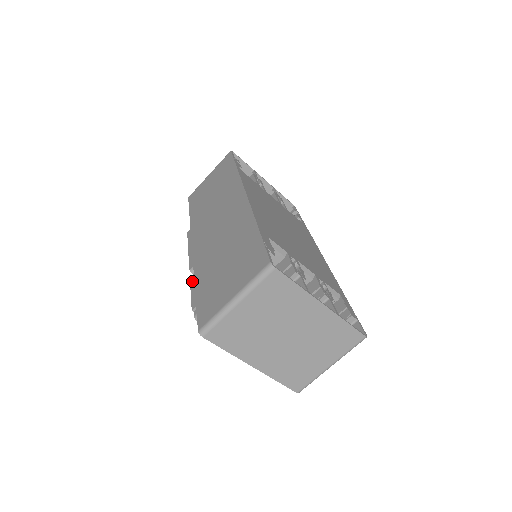
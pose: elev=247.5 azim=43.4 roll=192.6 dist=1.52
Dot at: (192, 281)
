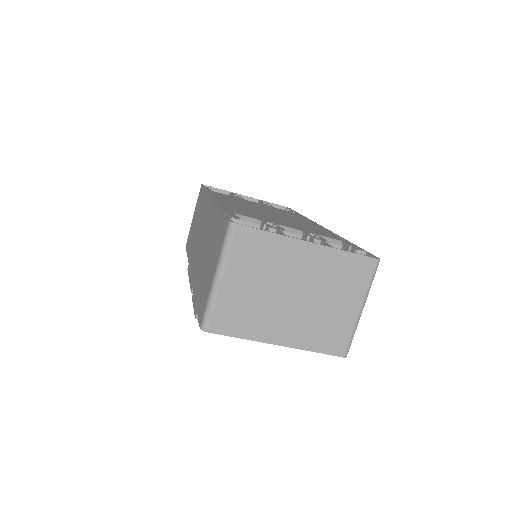
Dot at: (193, 298)
